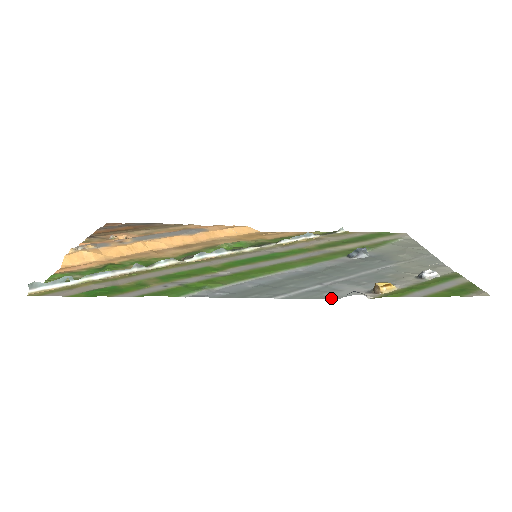
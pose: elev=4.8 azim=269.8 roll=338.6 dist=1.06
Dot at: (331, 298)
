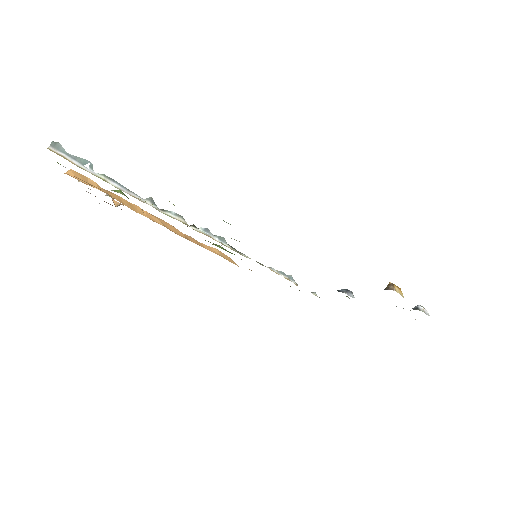
Dot at: occluded
